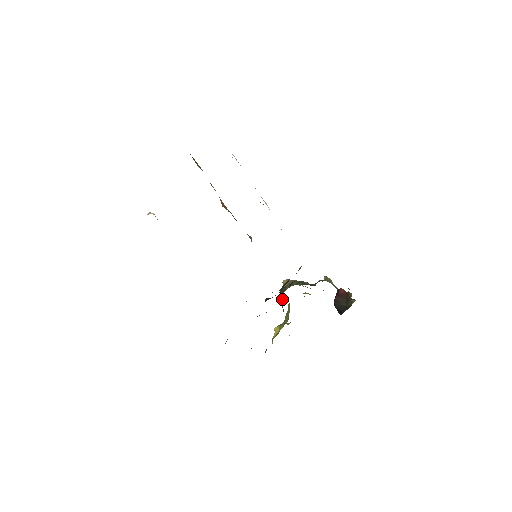
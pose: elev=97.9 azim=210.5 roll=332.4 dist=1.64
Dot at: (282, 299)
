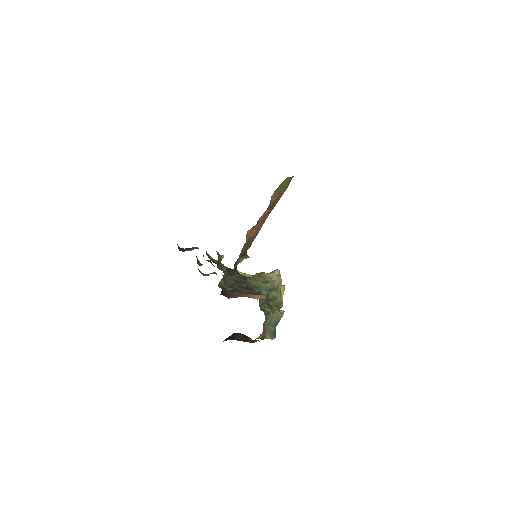
Dot at: (253, 277)
